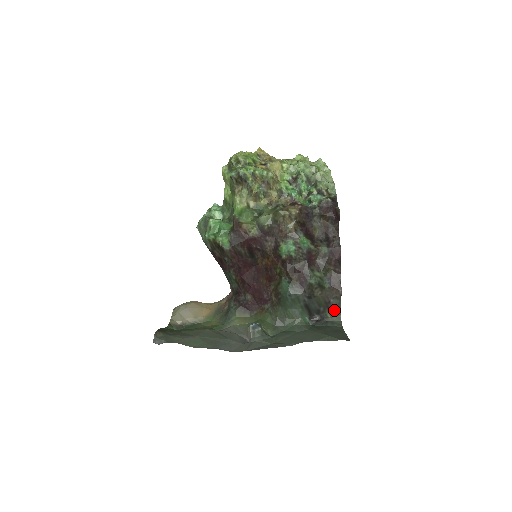
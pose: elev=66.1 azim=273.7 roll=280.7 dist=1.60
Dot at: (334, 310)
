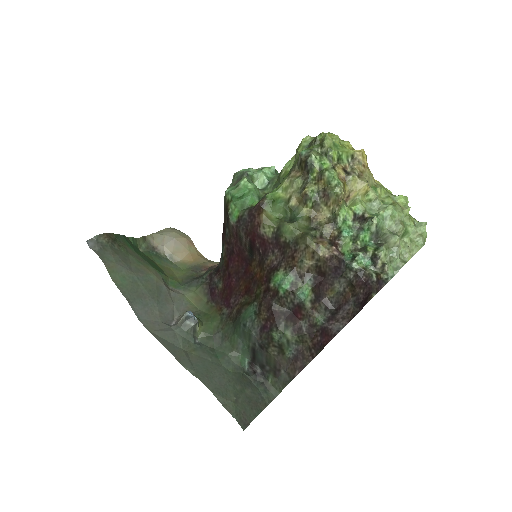
Dot at: (279, 381)
